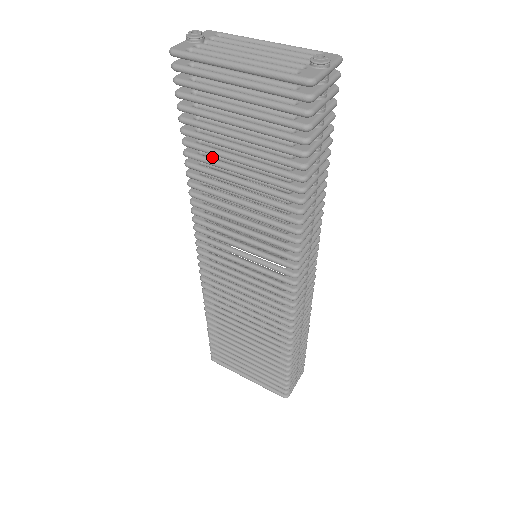
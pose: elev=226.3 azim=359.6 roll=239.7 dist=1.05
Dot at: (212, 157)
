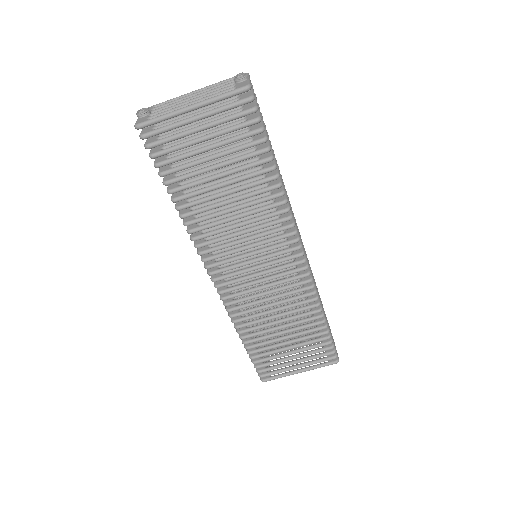
Dot at: (194, 191)
